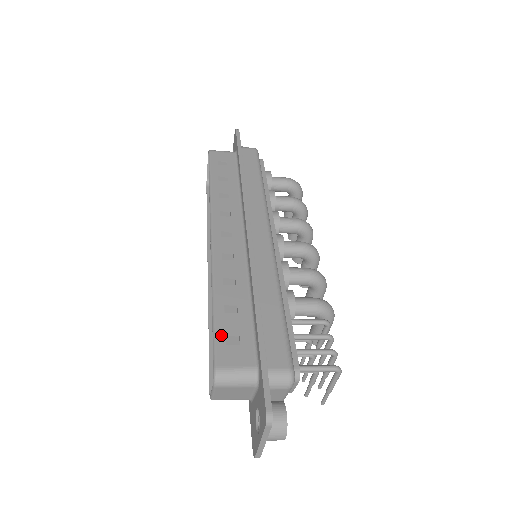
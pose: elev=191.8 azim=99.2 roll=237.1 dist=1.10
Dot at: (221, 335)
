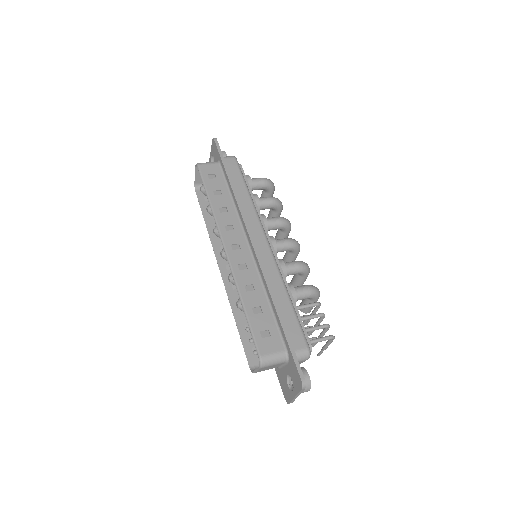
Dot at: (257, 332)
